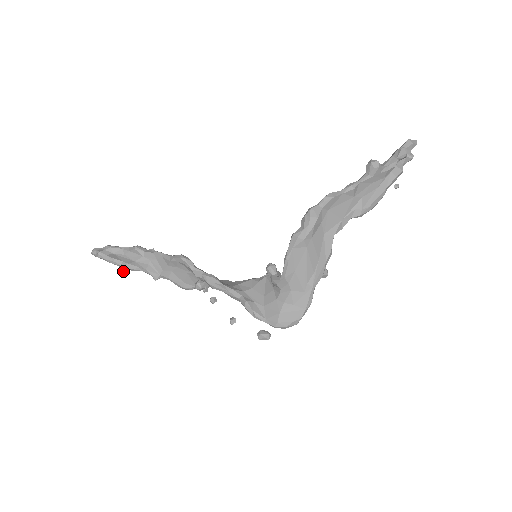
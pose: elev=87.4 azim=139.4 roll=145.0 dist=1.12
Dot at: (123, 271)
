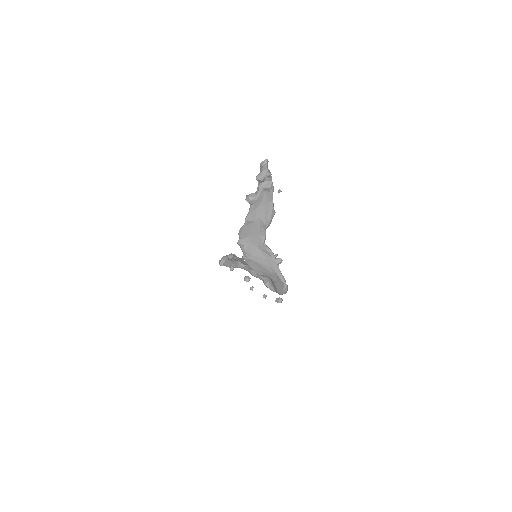
Dot at: occluded
